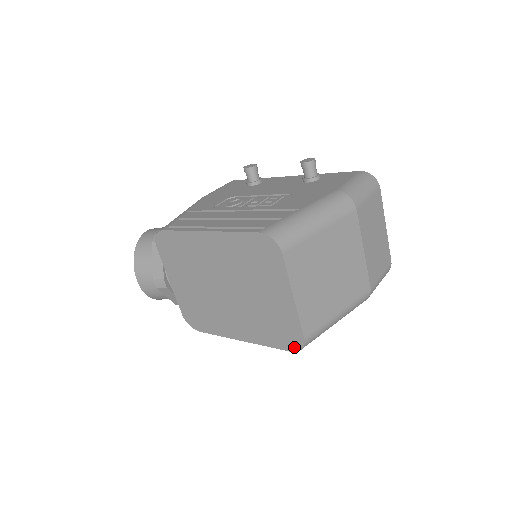
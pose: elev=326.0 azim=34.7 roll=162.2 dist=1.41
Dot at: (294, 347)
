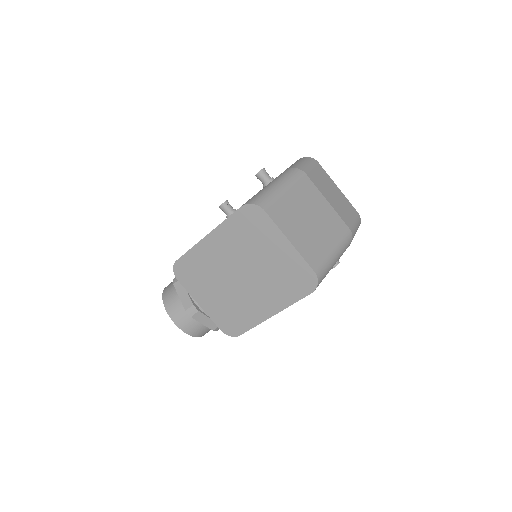
Dot at: (312, 286)
